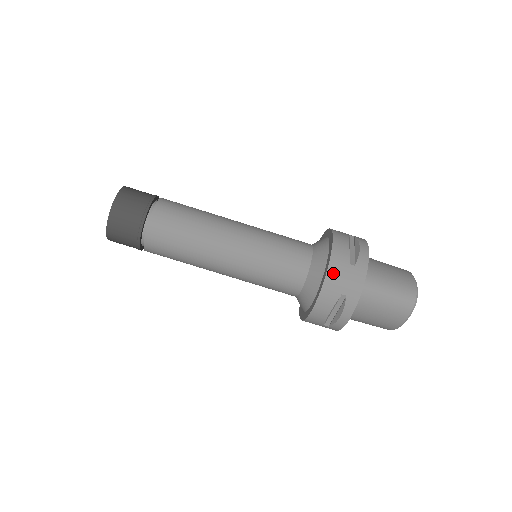
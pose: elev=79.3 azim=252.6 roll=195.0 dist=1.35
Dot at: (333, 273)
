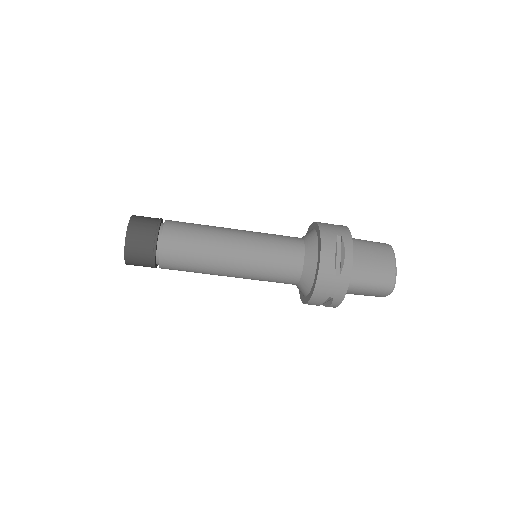
Dot at: (321, 285)
